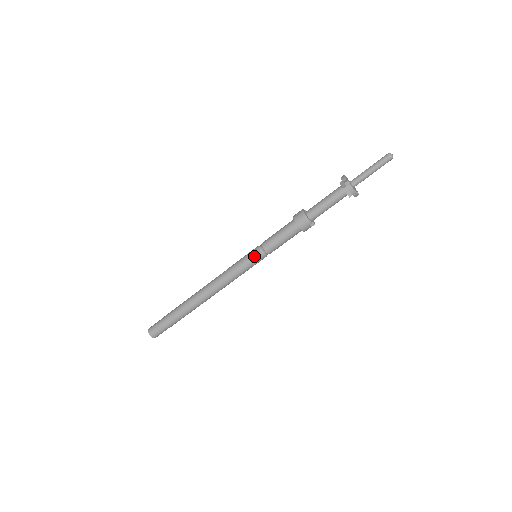
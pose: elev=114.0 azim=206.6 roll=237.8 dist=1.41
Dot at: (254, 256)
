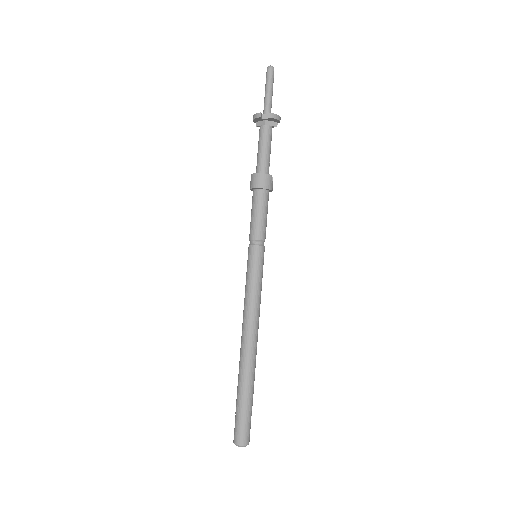
Dot at: (256, 255)
